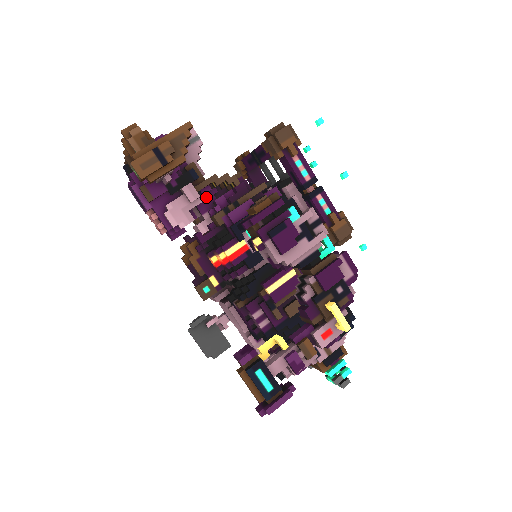
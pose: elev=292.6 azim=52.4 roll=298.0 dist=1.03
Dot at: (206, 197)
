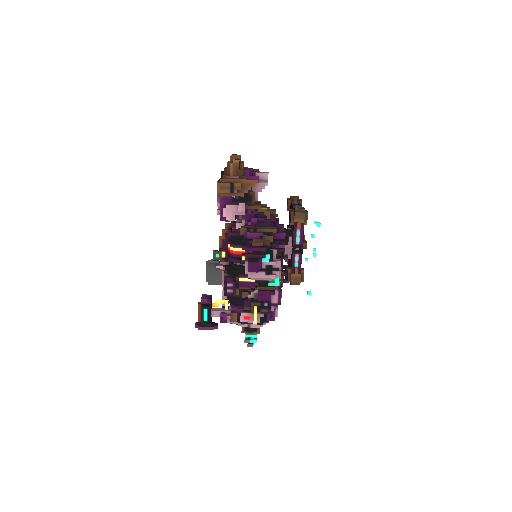
Dot at: (249, 213)
